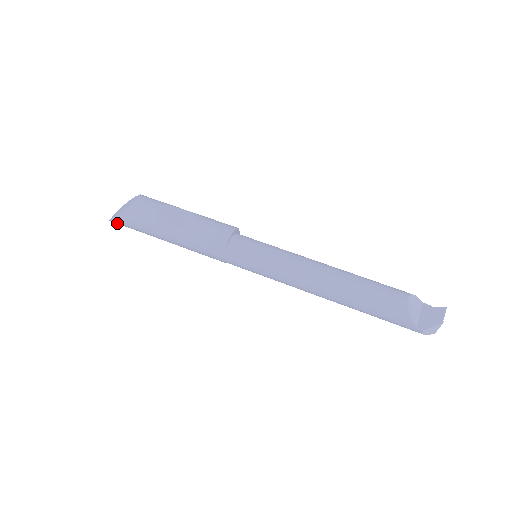
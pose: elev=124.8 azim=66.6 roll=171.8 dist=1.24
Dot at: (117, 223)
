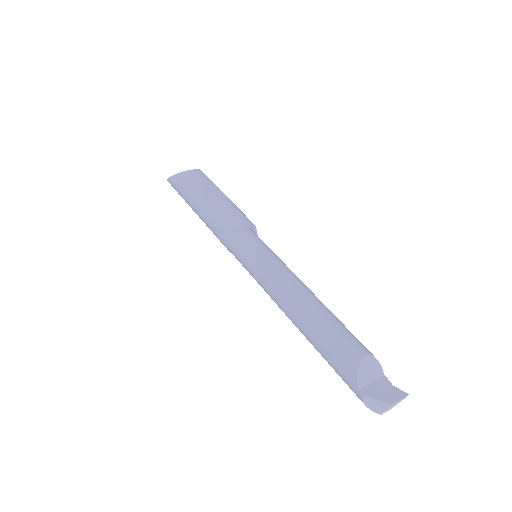
Dot at: (171, 184)
